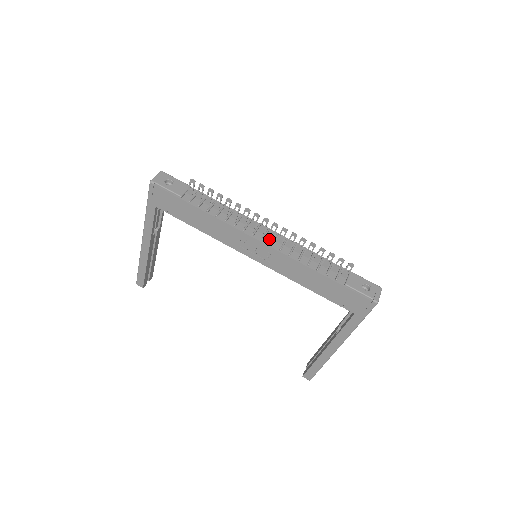
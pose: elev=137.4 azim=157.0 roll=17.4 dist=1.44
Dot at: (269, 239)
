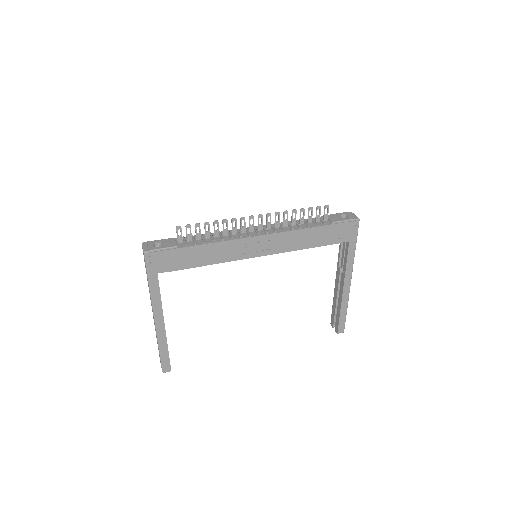
Dot at: (261, 231)
